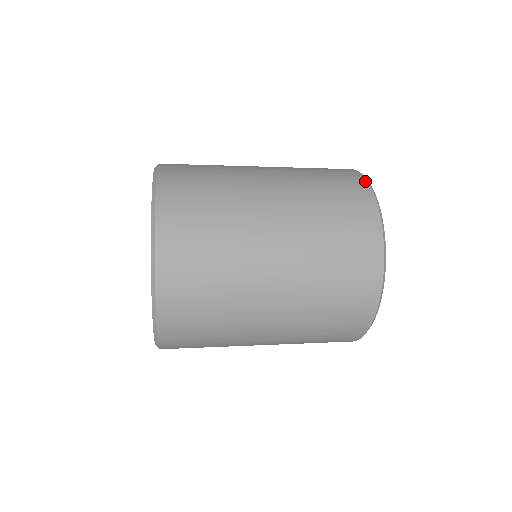
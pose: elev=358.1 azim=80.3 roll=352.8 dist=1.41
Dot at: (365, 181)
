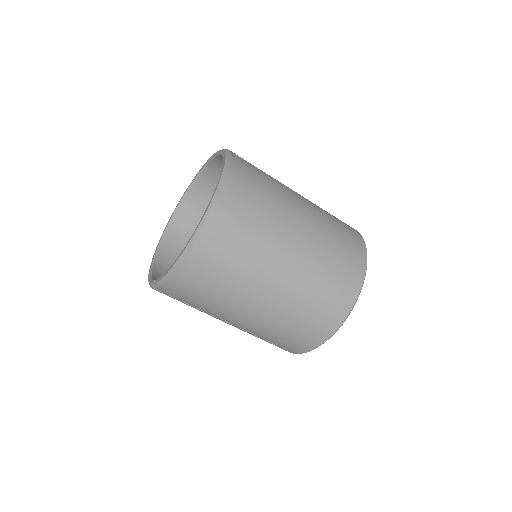
Dot at: occluded
